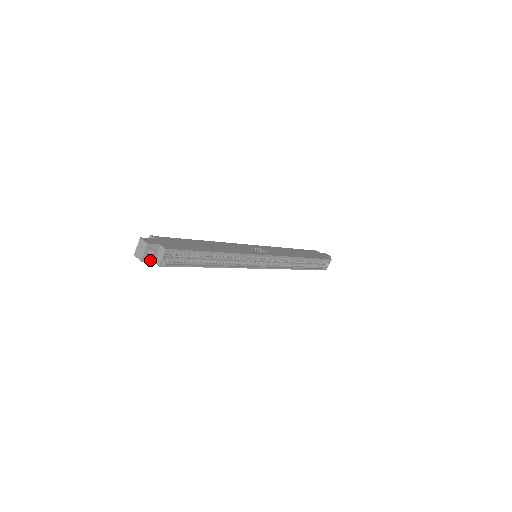
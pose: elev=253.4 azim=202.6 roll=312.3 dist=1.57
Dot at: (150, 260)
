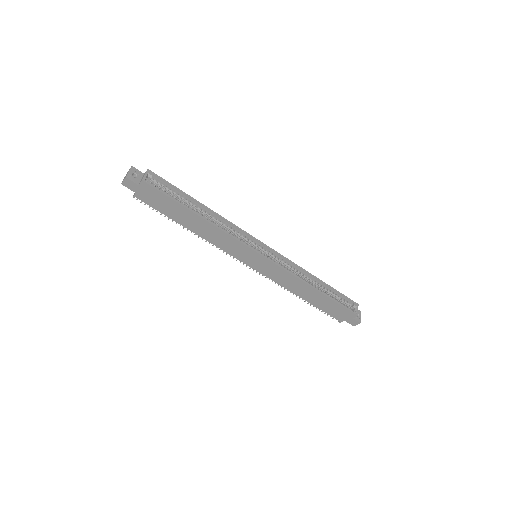
Dot at: (135, 182)
